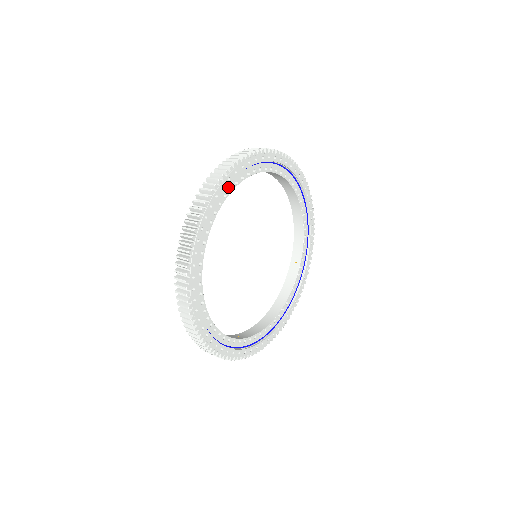
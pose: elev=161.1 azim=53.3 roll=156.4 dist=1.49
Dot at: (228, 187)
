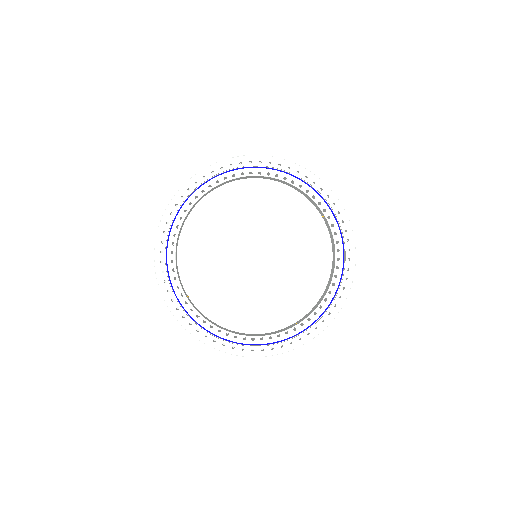
Dot at: (267, 171)
